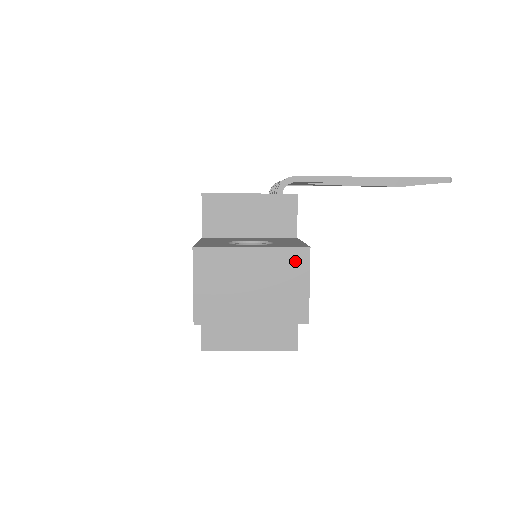
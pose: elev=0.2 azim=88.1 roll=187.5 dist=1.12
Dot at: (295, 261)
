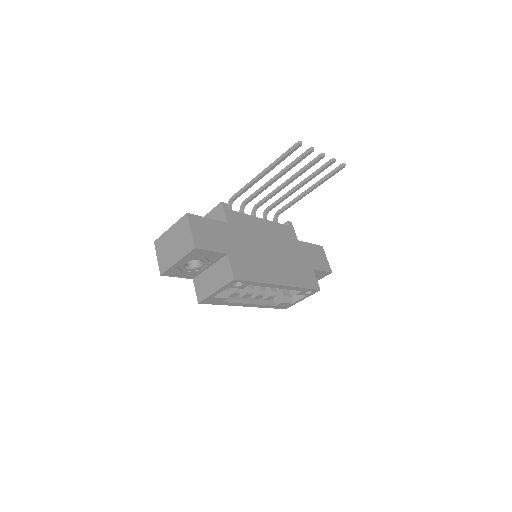
Dot at: (184, 223)
